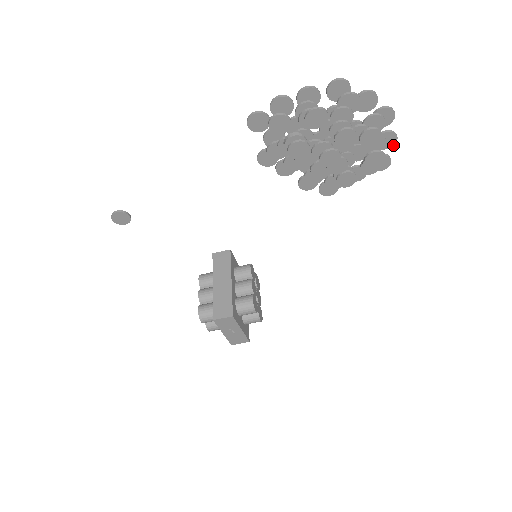
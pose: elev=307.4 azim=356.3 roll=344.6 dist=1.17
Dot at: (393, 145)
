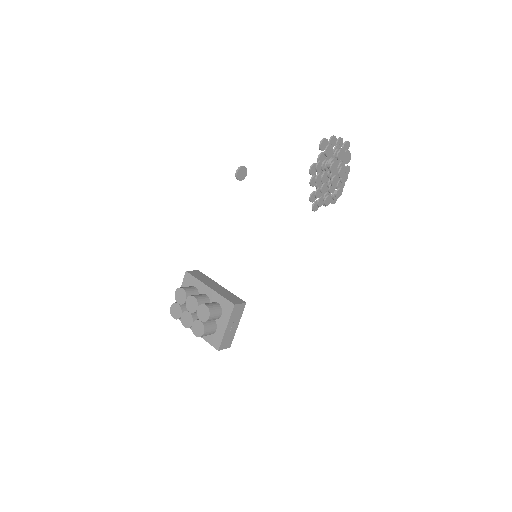
Dot at: occluded
